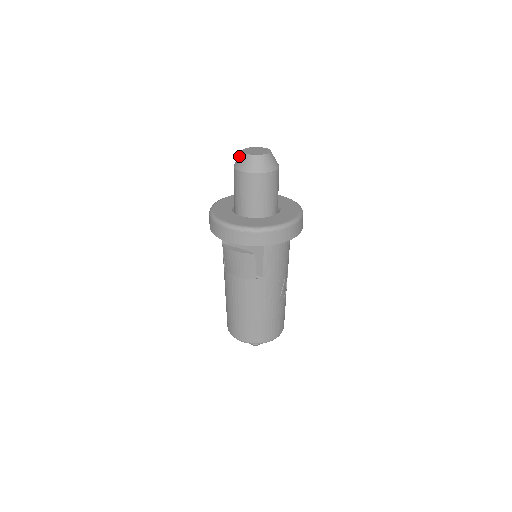
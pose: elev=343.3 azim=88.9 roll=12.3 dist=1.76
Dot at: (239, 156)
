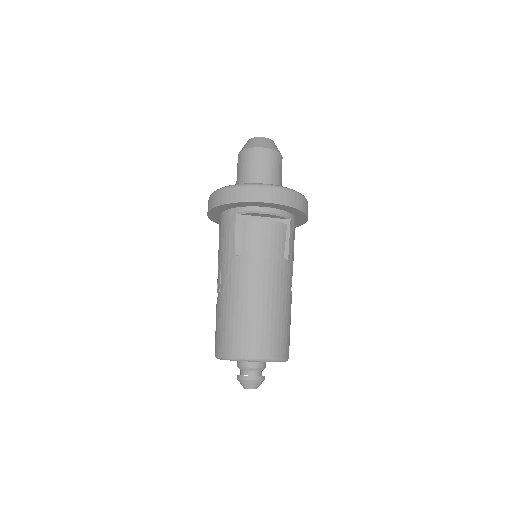
Dot at: (250, 141)
